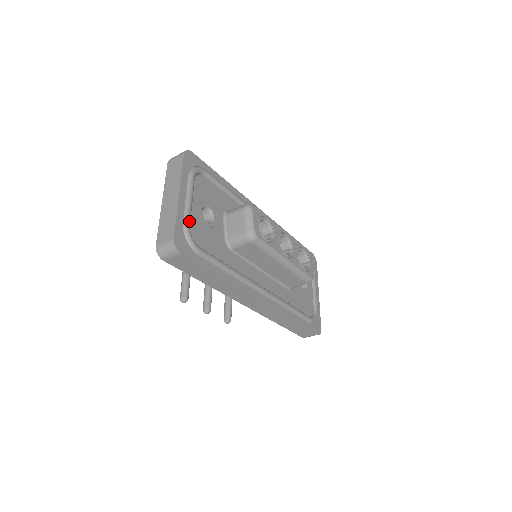
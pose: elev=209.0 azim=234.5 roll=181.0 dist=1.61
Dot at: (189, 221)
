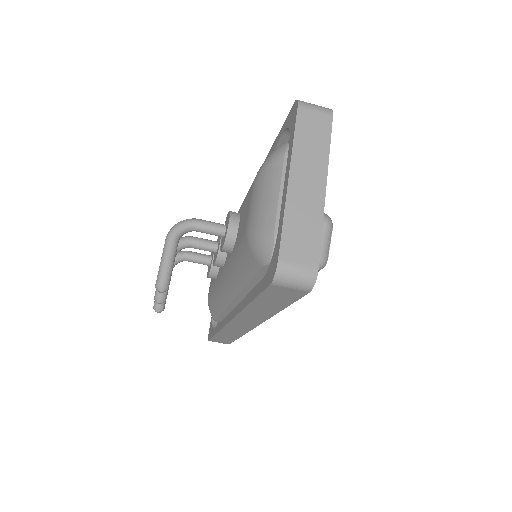
Dot at: occluded
